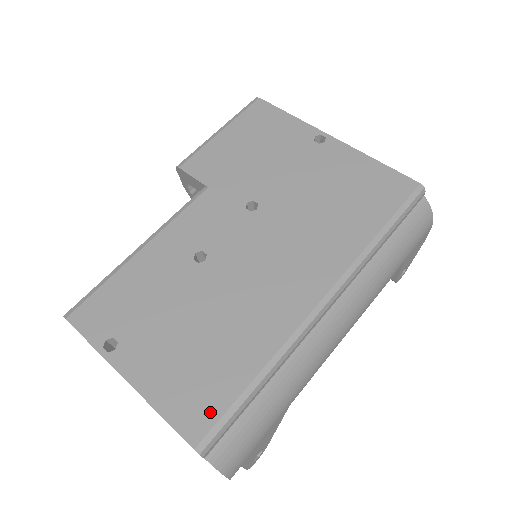
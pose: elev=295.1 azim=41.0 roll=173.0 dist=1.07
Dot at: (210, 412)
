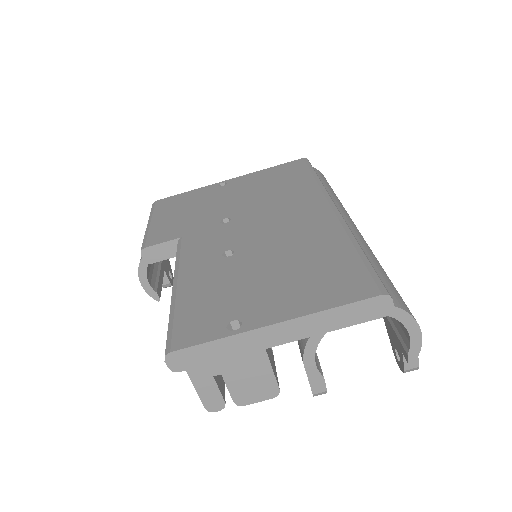
Dot at: (359, 278)
